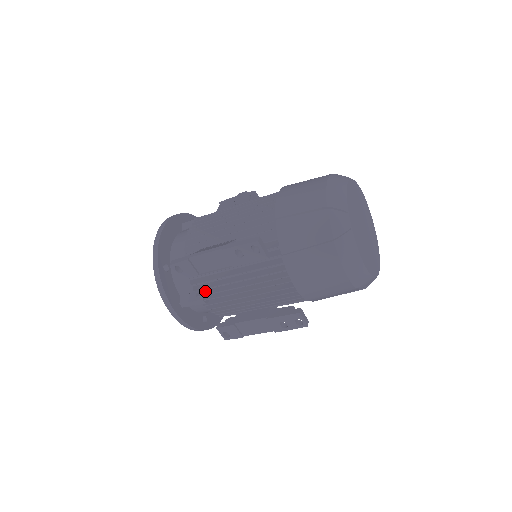
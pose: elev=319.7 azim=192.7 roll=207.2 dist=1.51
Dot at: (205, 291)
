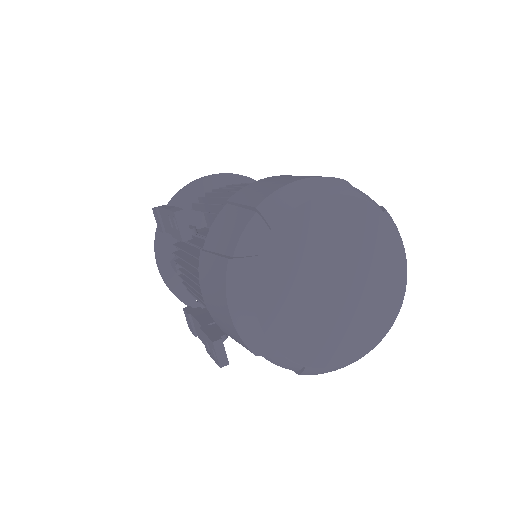
Dot at: occluded
